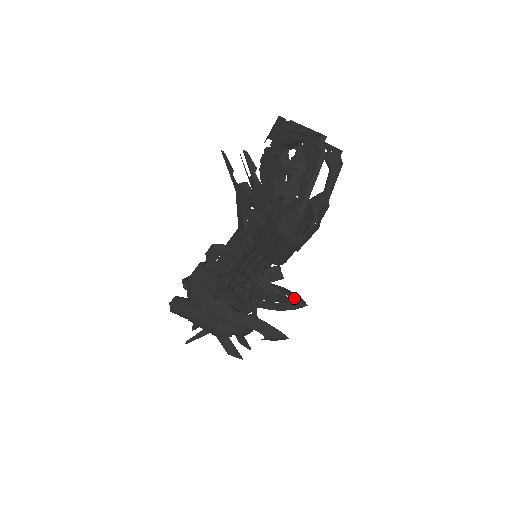
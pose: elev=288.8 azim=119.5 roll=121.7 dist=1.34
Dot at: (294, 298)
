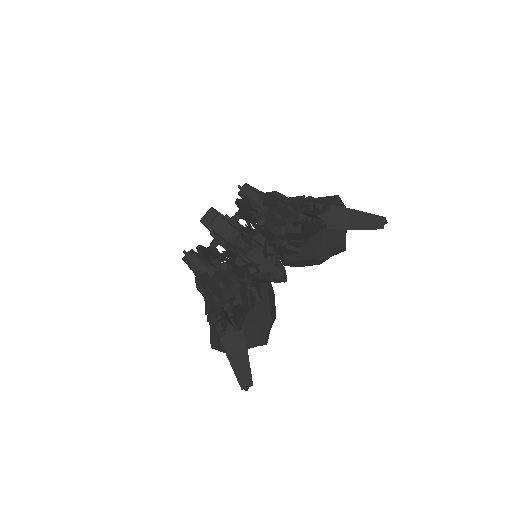
Dot at: occluded
